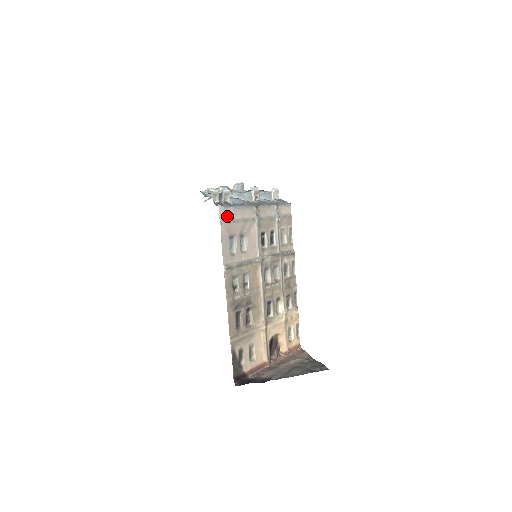
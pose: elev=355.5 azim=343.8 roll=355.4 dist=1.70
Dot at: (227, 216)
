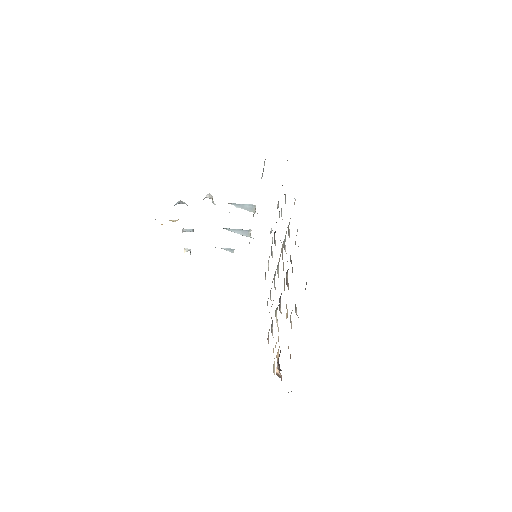
Dot at: occluded
